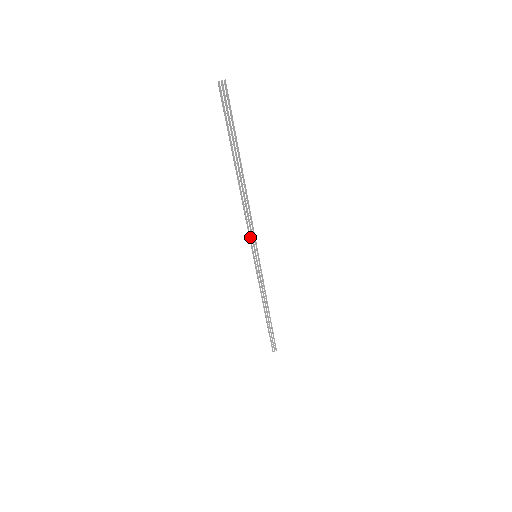
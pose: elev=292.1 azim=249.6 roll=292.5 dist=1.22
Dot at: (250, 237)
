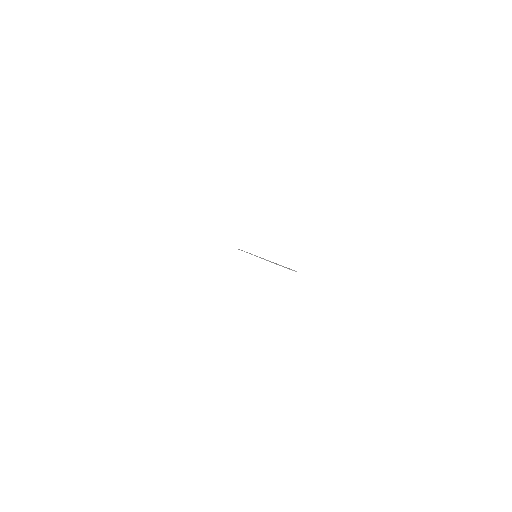
Dot at: occluded
